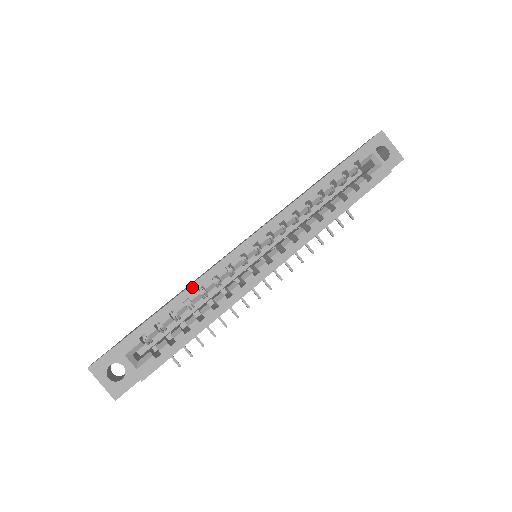
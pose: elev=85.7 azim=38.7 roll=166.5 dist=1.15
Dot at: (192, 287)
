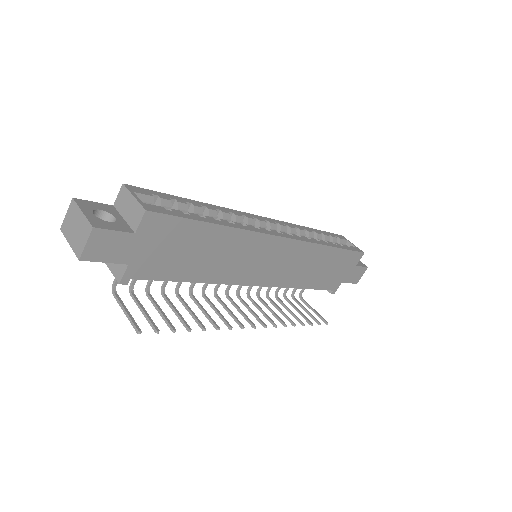
Dot at: (210, 205)
